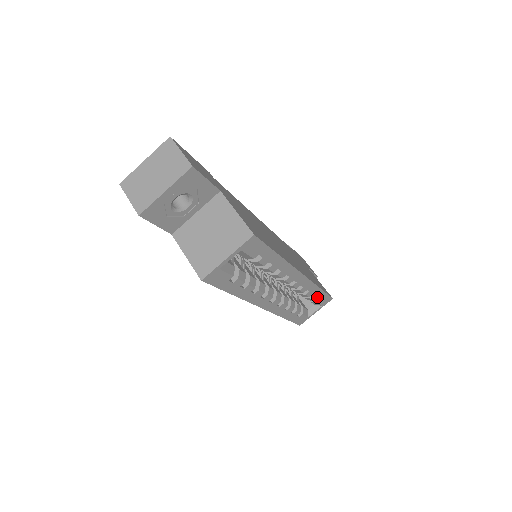
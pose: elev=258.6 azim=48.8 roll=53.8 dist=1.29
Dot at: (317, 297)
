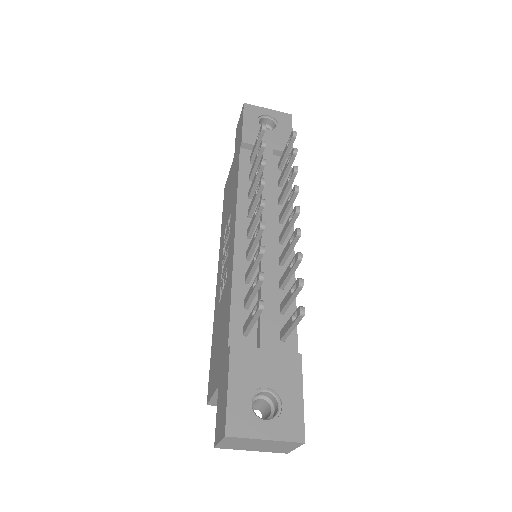
Dot at: occluded
